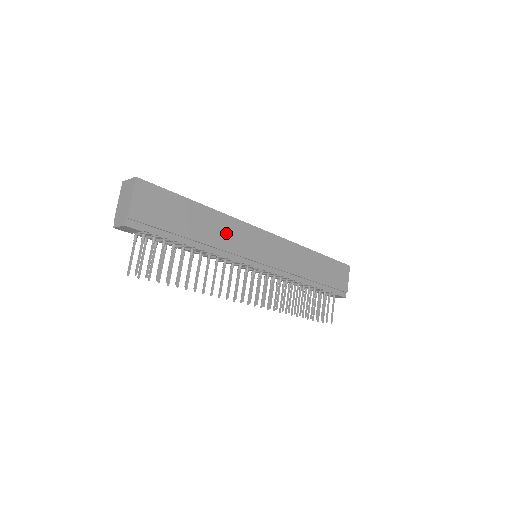
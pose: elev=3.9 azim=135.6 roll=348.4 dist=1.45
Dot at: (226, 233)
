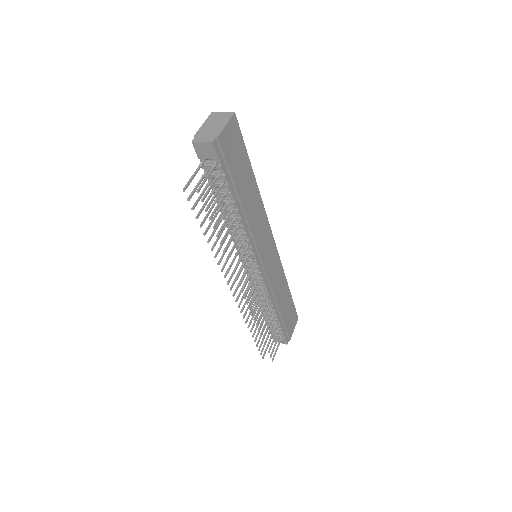
Dot at: (256, 215)
